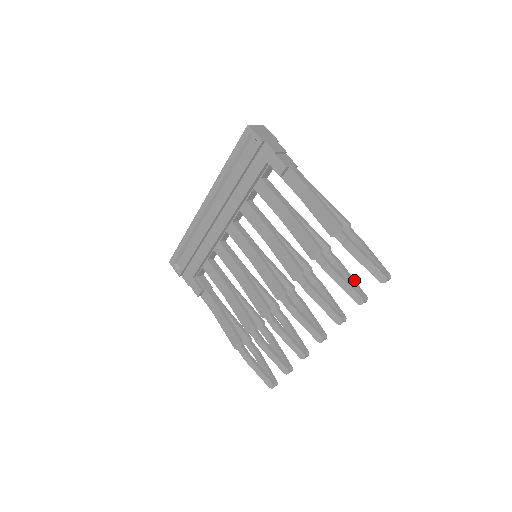
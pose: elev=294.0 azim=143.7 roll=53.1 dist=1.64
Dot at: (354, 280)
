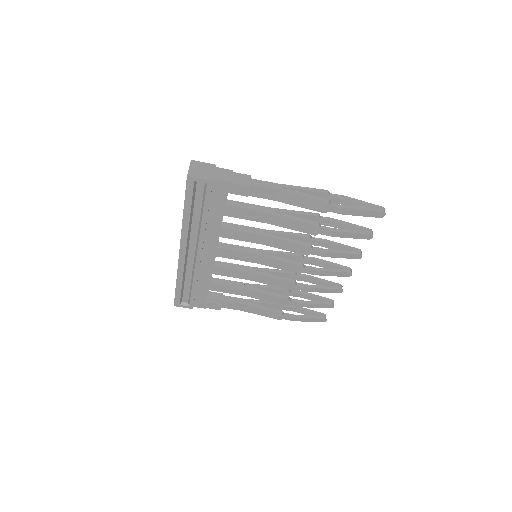
Dot at: (353, 225)
